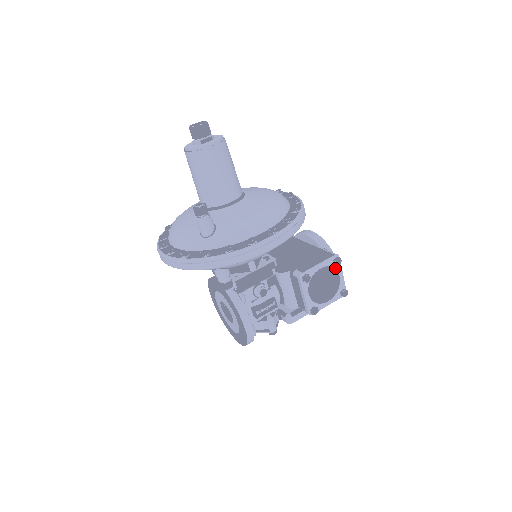
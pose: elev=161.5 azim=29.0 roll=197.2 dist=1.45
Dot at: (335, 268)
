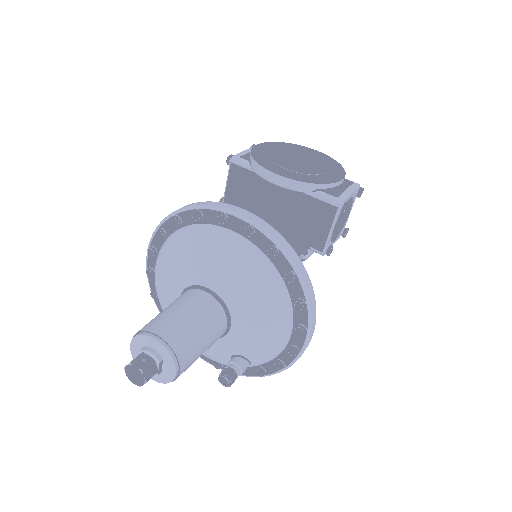
Dot at: occluded
